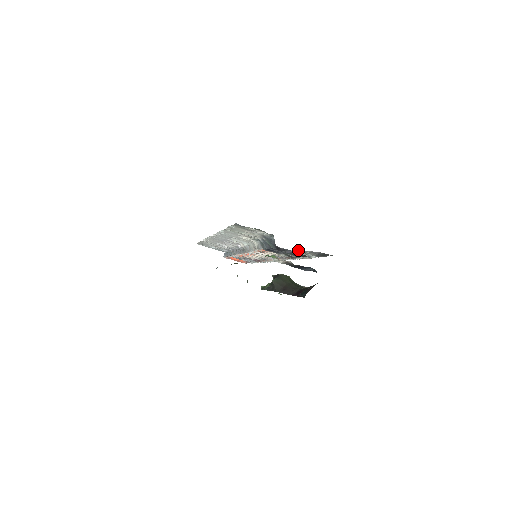
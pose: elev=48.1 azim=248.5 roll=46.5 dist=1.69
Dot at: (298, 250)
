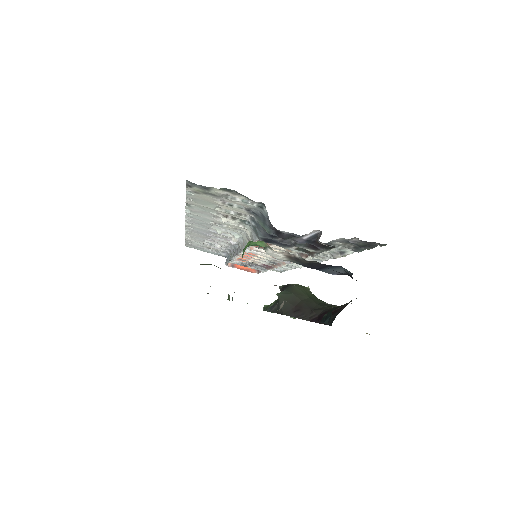
Dot at: (316, 235)
